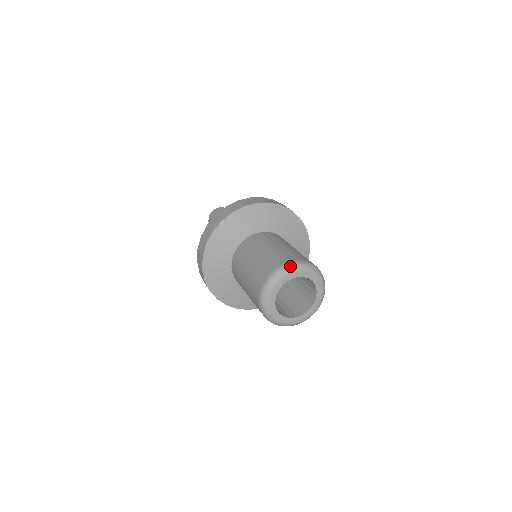
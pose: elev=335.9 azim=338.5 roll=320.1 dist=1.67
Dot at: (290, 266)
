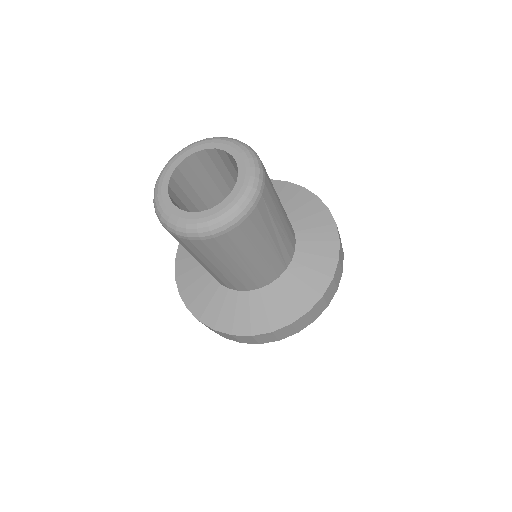
Dot at: (163, 168)
